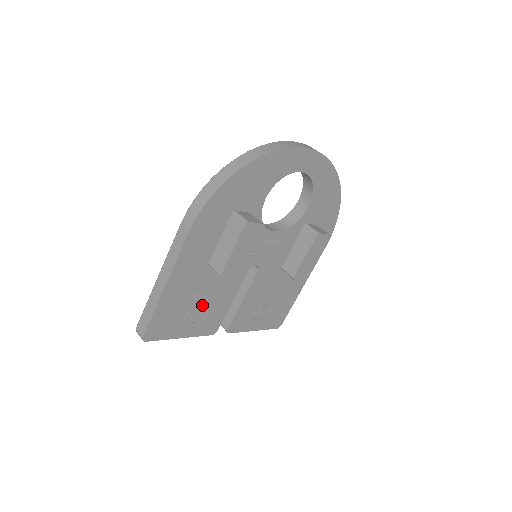
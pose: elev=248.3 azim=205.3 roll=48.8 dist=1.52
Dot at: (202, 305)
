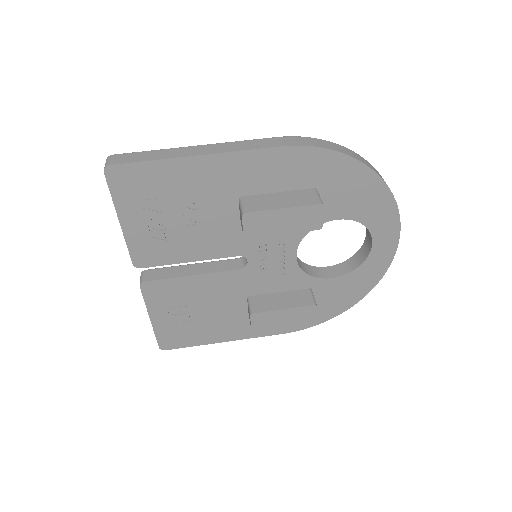
Dot at: (178, 223)
